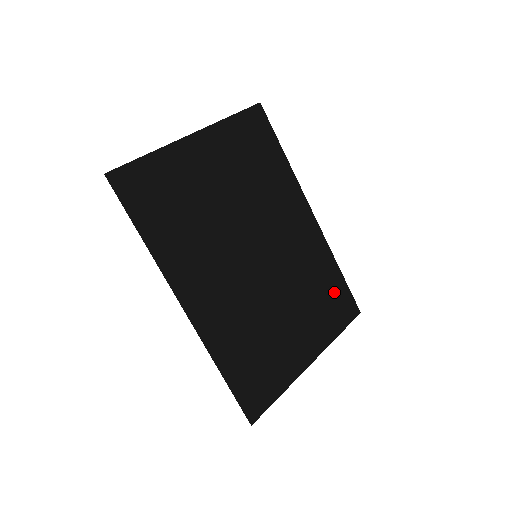
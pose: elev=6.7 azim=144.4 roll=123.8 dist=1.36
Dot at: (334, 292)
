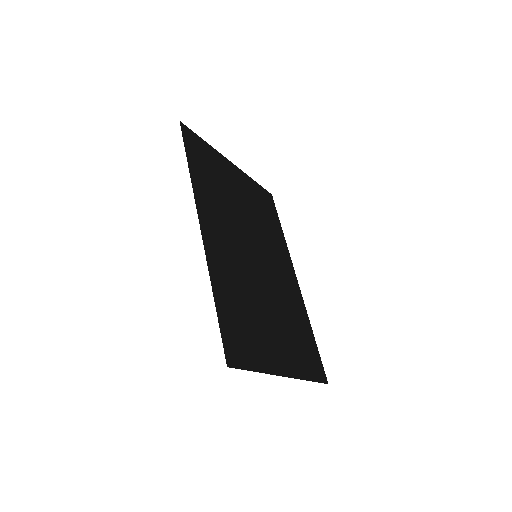
Dot at: (308, 344)
